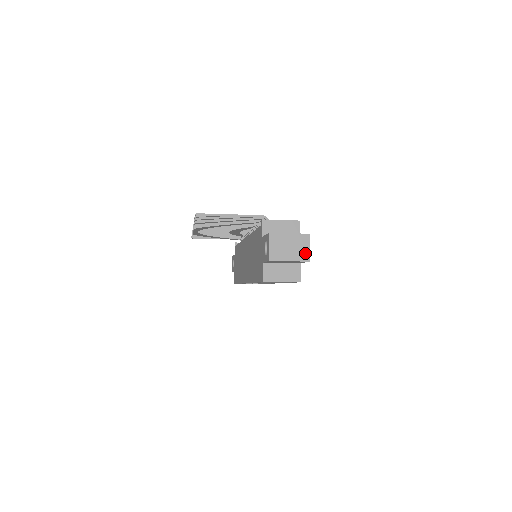
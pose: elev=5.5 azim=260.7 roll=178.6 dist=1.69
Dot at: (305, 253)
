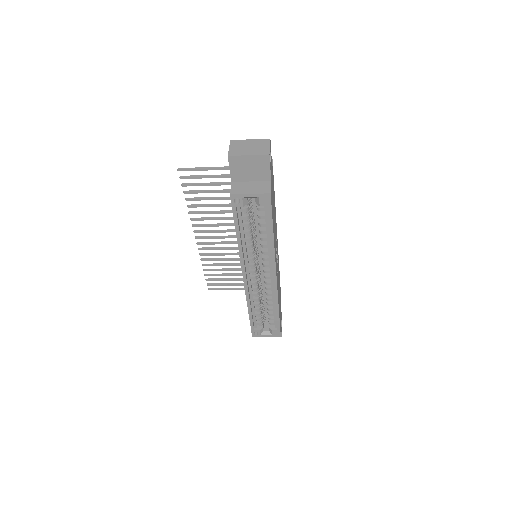
Dot at: (265, 150)
